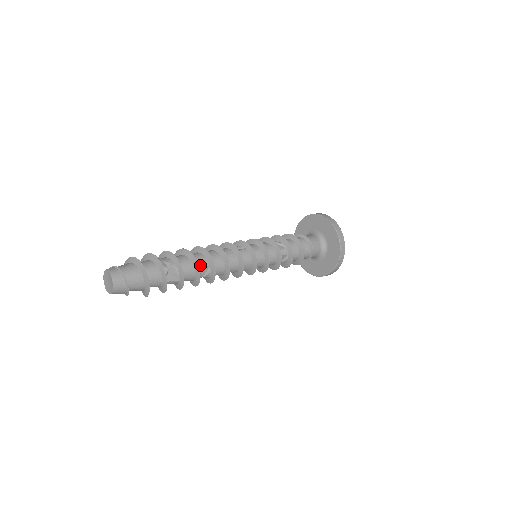
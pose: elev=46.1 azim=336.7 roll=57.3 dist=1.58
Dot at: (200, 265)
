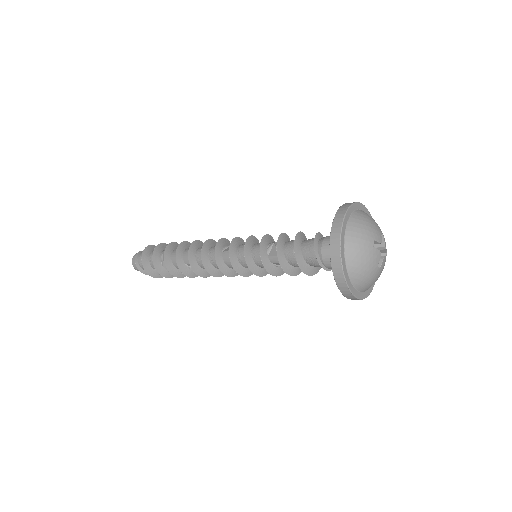
Dot at: (187, 262)
